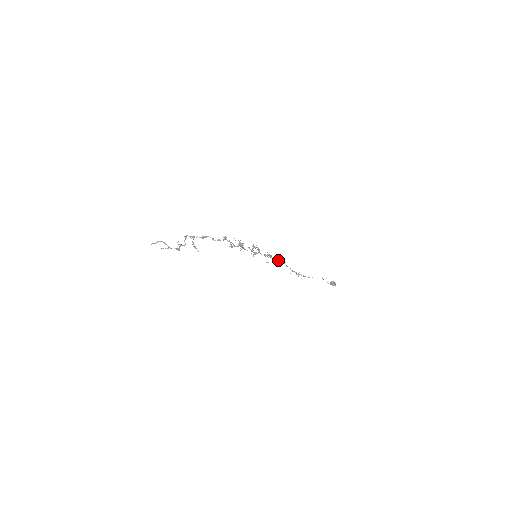
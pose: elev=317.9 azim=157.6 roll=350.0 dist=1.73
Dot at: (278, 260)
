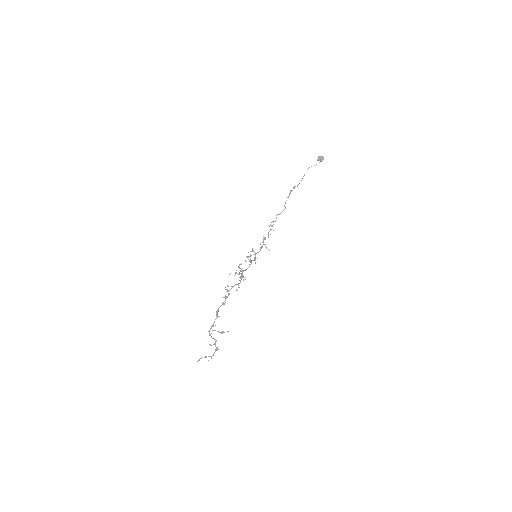
Dot at: (271, 229)
